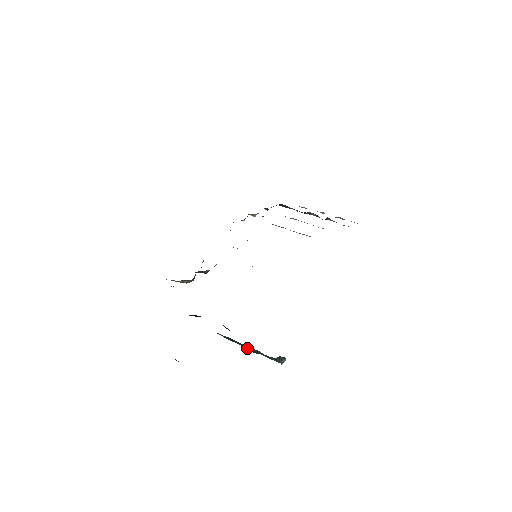
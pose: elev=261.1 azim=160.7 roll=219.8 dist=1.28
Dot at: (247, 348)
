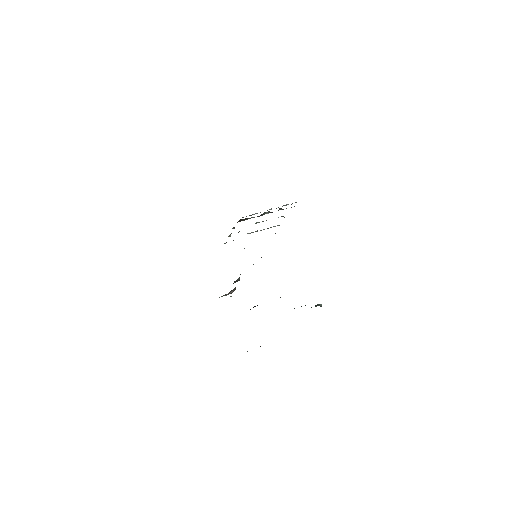
Dot at: occluded
